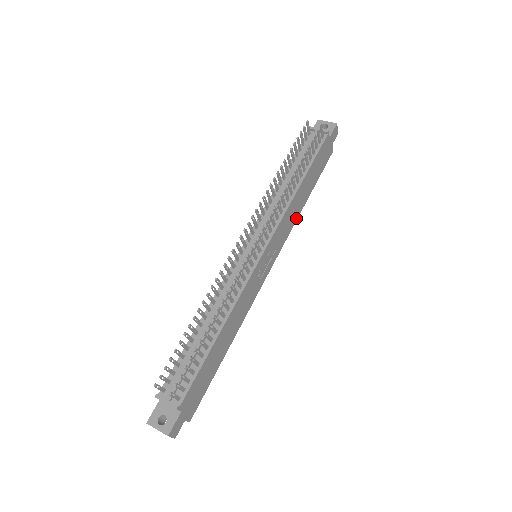
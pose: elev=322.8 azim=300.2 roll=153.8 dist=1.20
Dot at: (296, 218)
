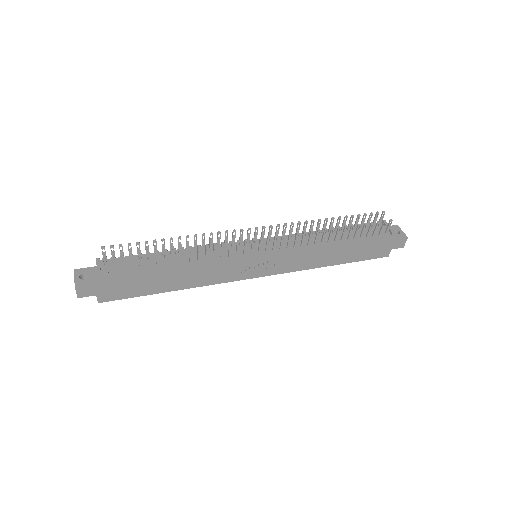
Dot at: (312, 267)
